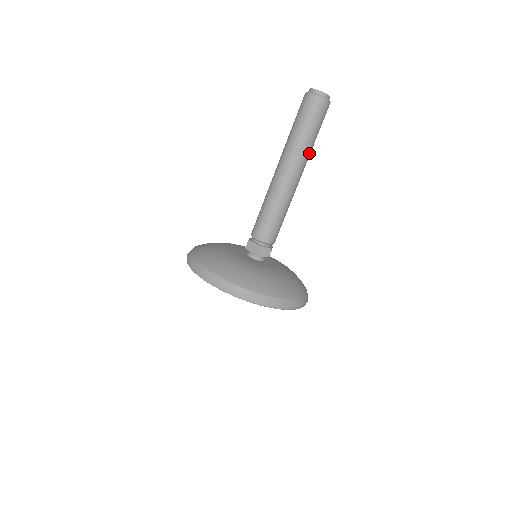
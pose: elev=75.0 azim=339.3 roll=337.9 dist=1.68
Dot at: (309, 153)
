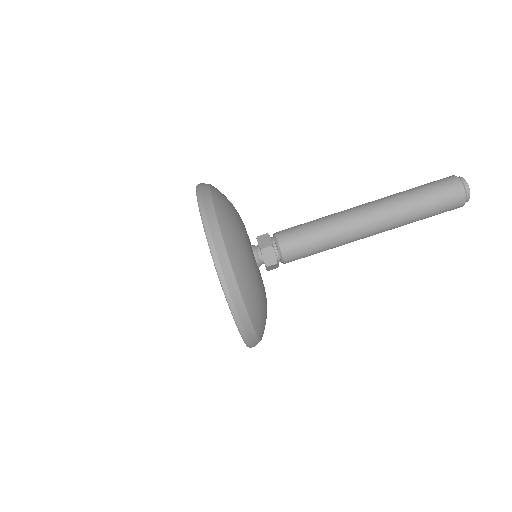
Dot at: occluded
